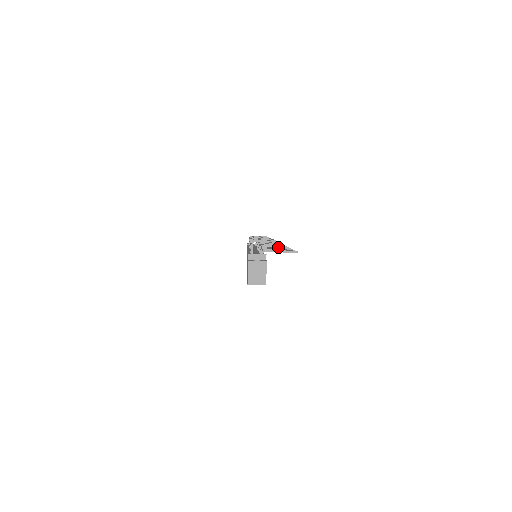
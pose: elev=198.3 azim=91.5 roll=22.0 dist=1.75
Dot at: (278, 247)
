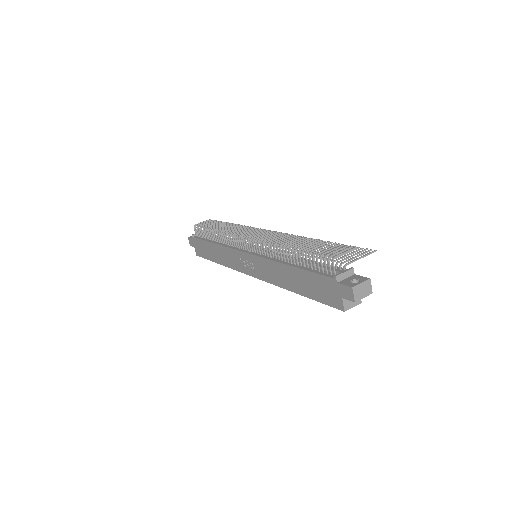
Dot at: occluded
